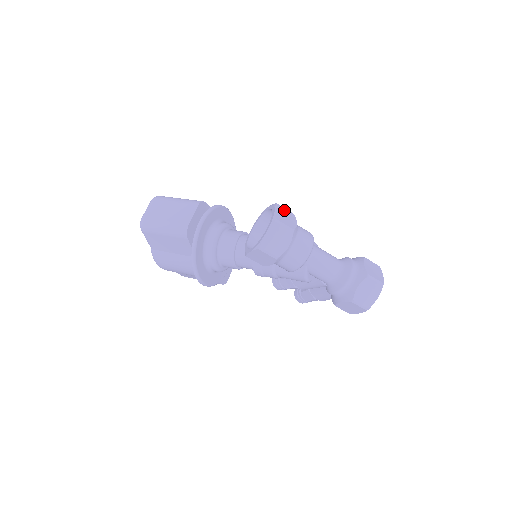
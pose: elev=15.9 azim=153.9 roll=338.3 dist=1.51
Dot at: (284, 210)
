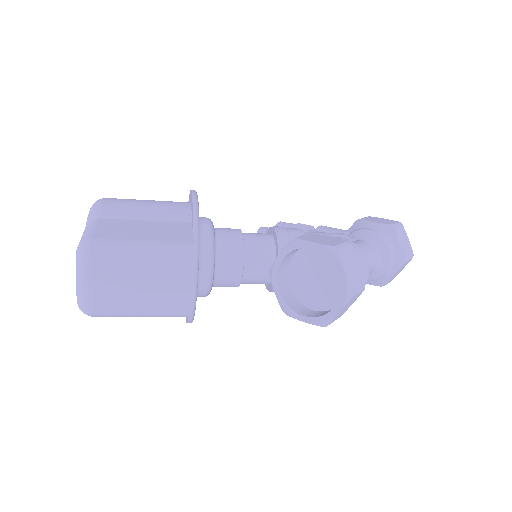
Dot at: (346, 253)
